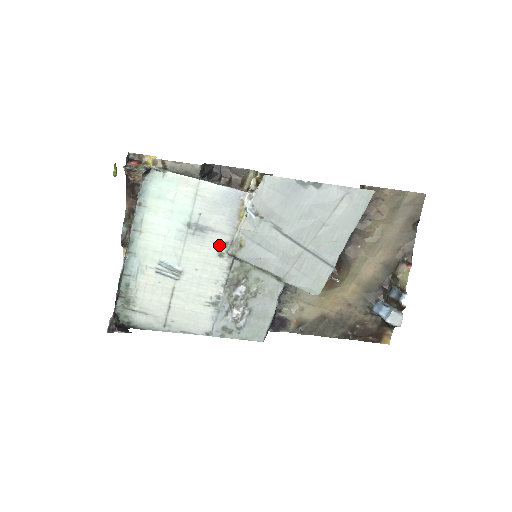
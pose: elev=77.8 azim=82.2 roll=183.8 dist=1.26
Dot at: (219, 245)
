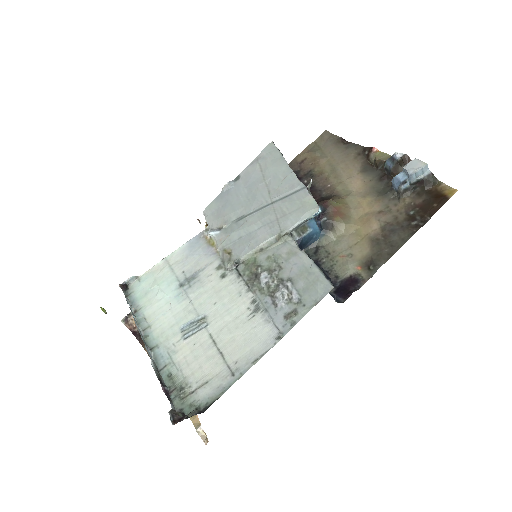
Dot at: (215, 273)
